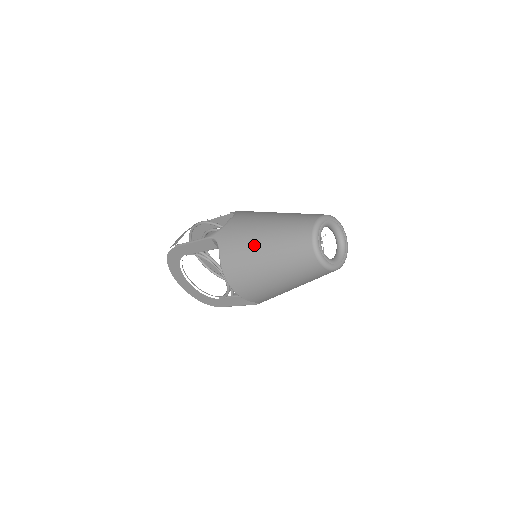
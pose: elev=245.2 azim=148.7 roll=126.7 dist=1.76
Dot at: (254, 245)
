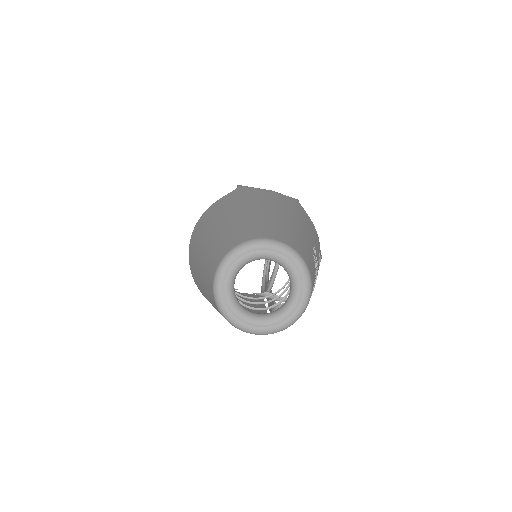
Dot at: (227, 213)
